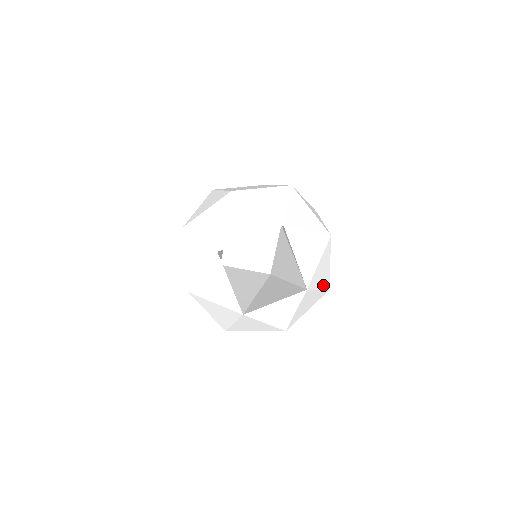
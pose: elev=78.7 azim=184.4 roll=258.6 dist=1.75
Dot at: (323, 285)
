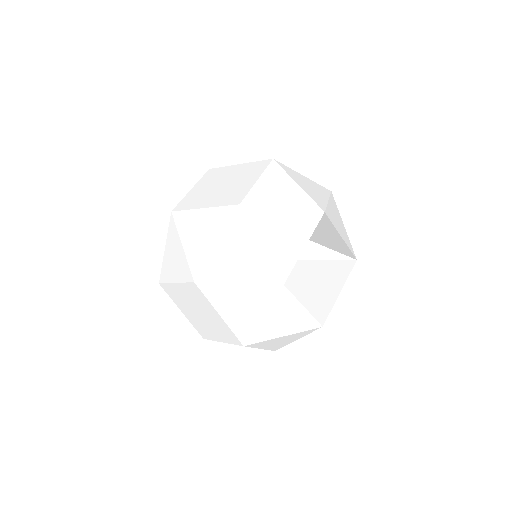
Dot at: occluded
